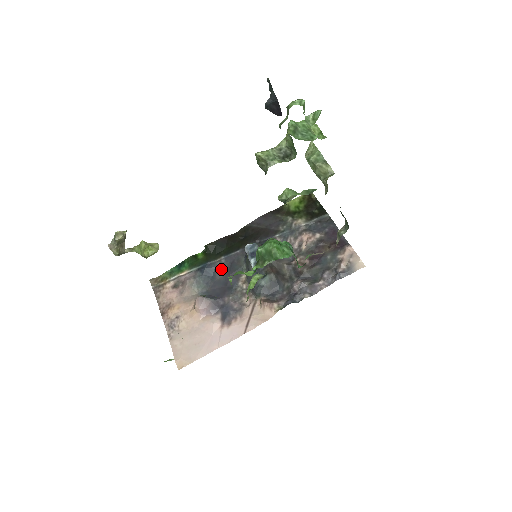
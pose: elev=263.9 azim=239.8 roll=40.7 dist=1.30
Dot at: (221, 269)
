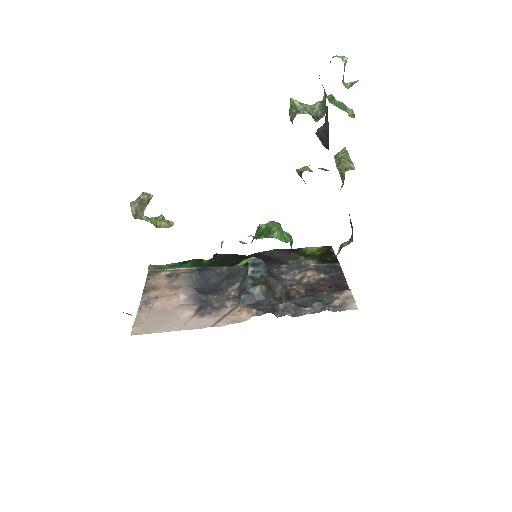
Dot at: (219, 275)
